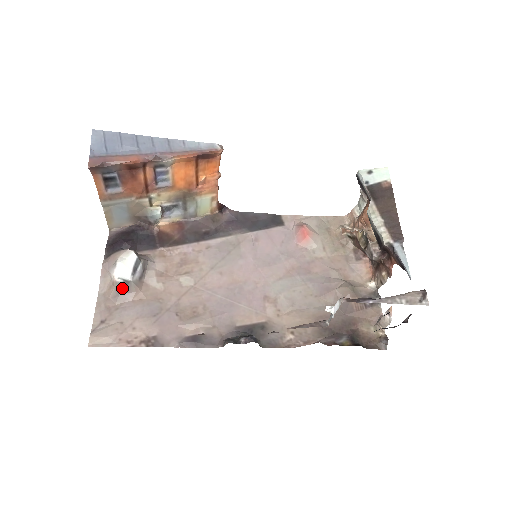
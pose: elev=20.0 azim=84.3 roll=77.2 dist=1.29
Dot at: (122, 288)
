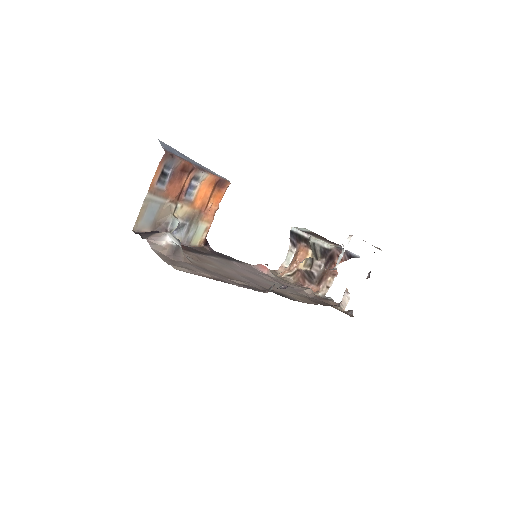
Dot at: (175, 250)
